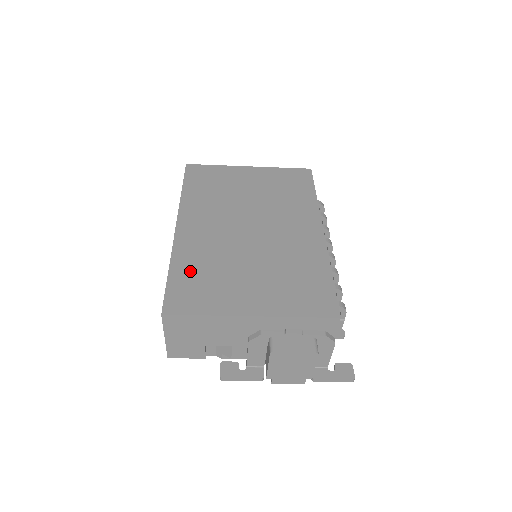
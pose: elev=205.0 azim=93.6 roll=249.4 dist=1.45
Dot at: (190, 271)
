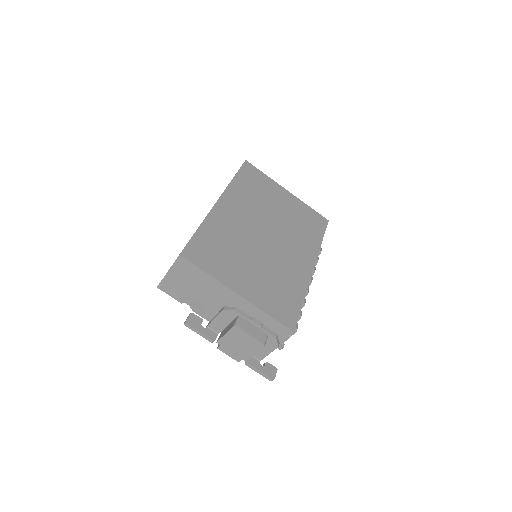
Dot at: (212, 238)
